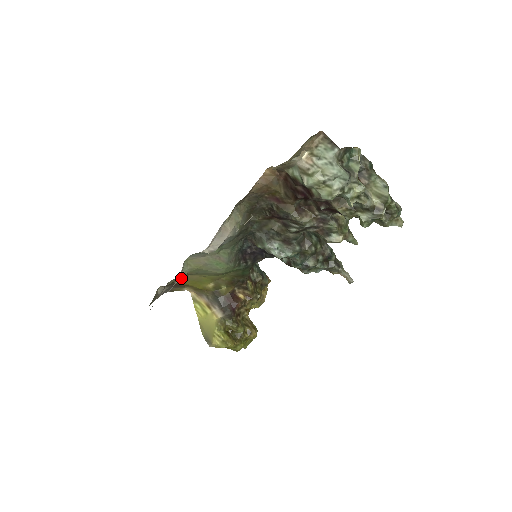
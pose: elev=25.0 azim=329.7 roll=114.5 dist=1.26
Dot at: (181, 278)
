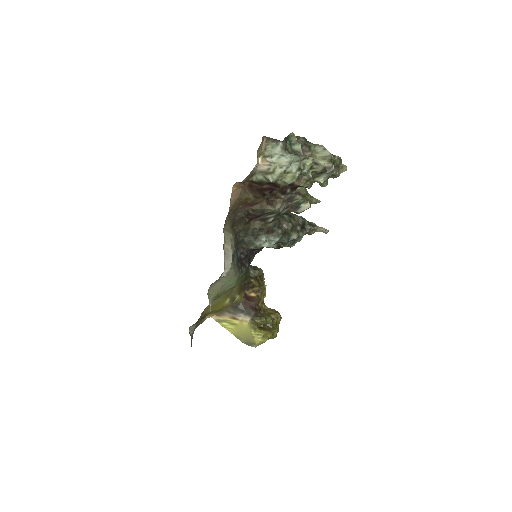
Dot at: (204, 310)
